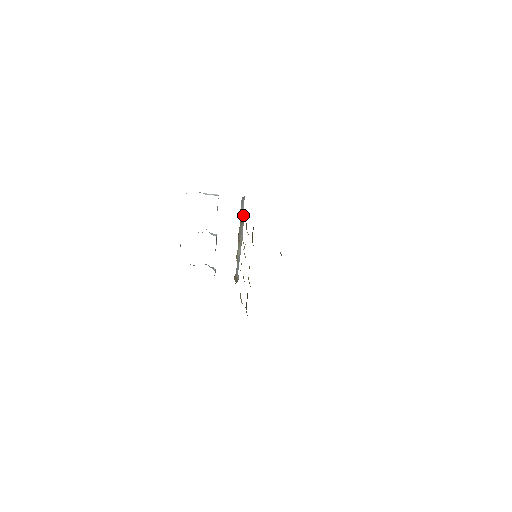
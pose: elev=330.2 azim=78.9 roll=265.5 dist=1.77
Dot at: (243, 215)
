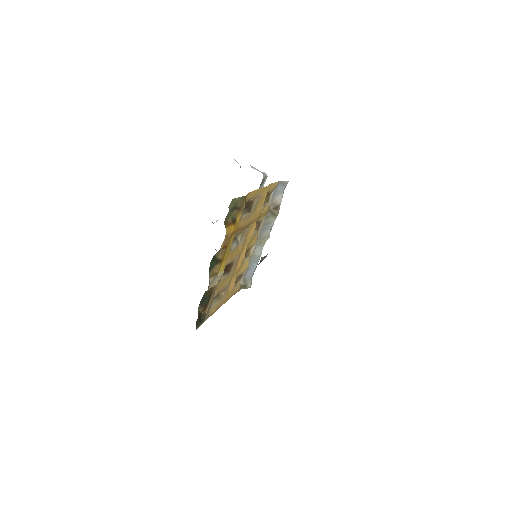
Dot at: (277, 206)
